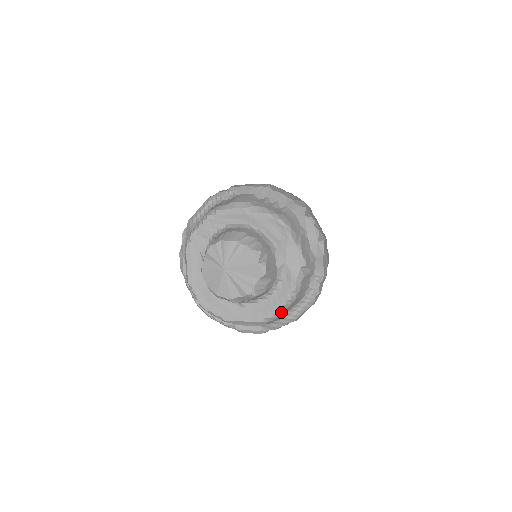
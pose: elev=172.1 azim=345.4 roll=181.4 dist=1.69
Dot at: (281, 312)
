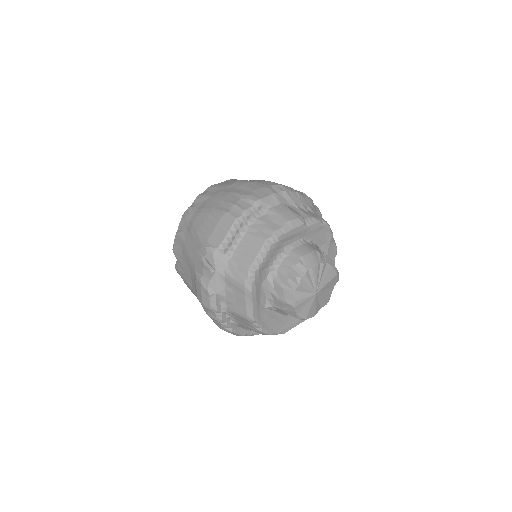
Dot at: occluded
